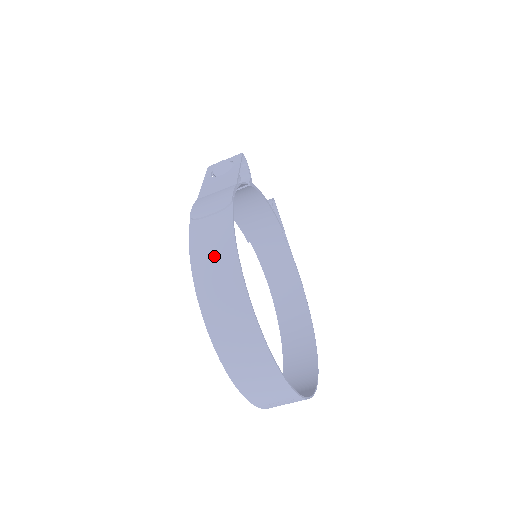
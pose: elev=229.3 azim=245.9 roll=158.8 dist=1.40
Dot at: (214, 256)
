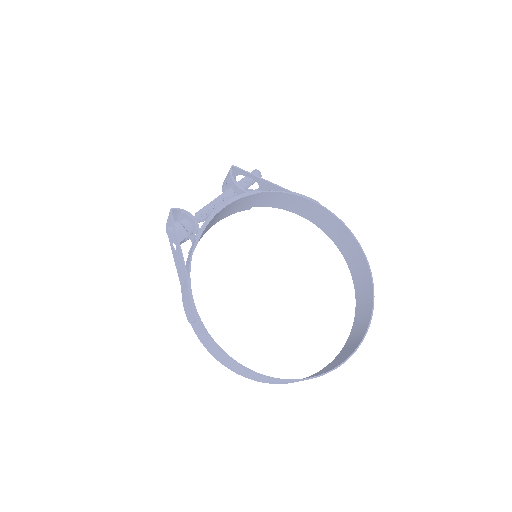
Dot at: (219, 355)
